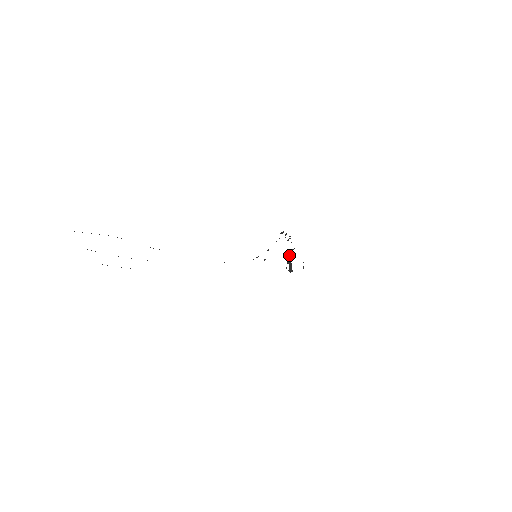
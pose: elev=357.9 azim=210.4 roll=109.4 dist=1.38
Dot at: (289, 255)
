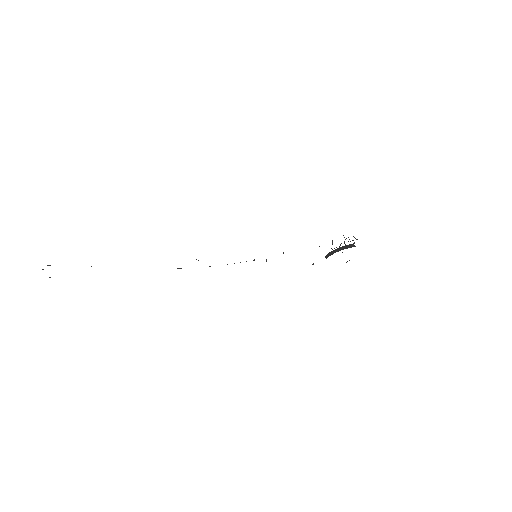
Dot at: (340, 247)
